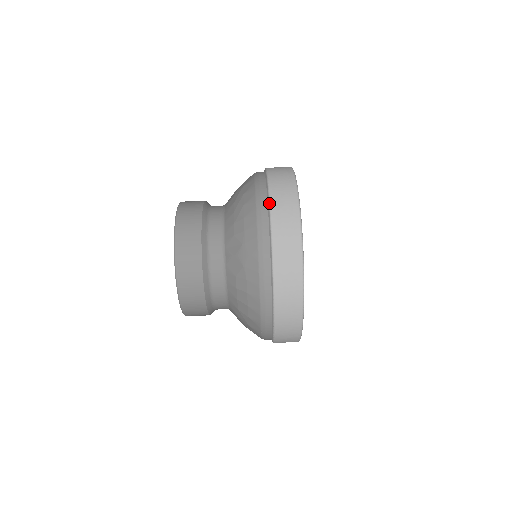
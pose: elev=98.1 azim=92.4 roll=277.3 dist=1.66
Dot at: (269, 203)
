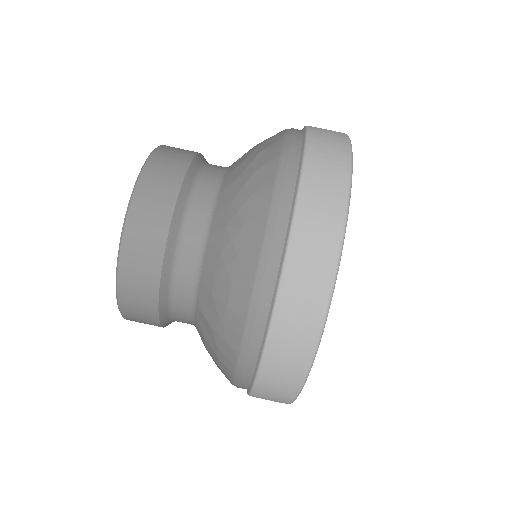
Dot at: (277, 289)
